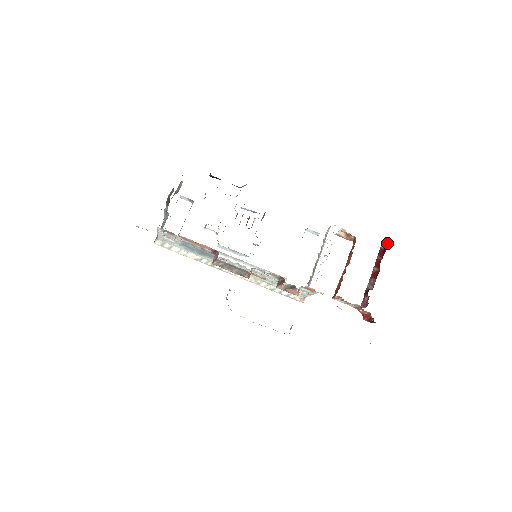
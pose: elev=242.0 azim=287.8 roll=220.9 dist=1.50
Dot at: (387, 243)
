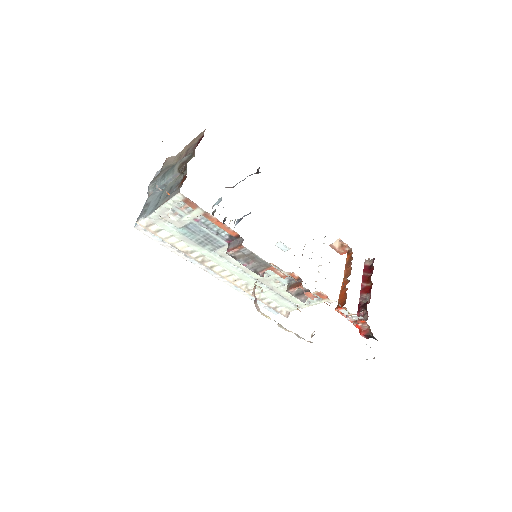
Dot at: (373, 260)
